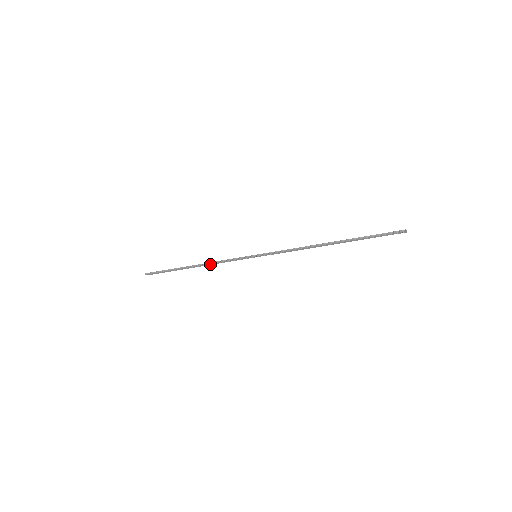
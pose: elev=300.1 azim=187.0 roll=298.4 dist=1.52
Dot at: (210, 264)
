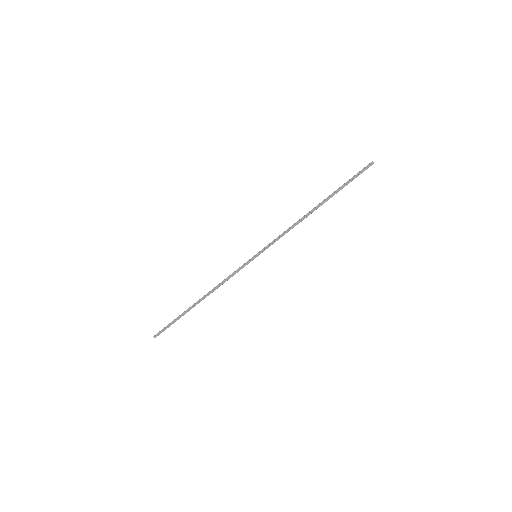
Dot at: (216, 288)
